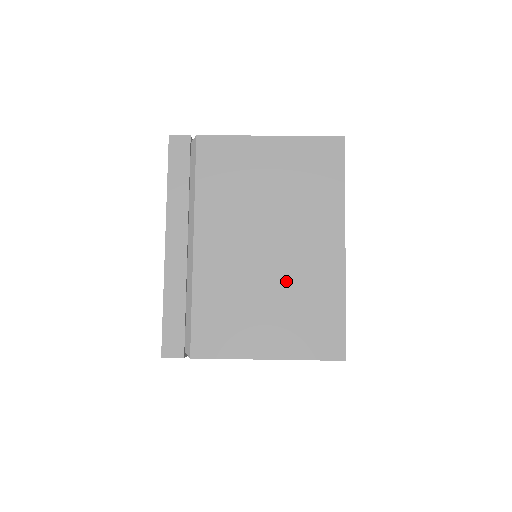
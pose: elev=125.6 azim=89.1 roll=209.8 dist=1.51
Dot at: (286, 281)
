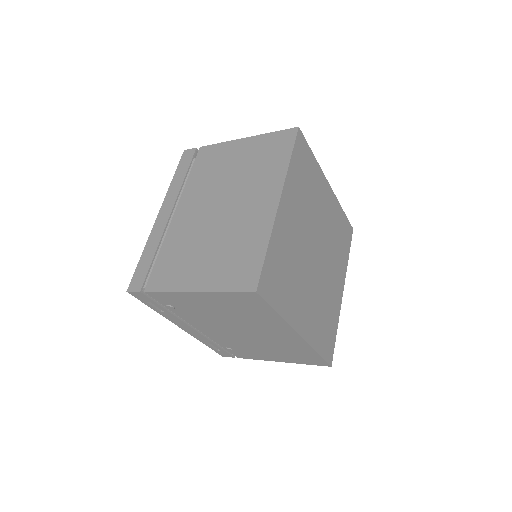
Dot at: occluded
